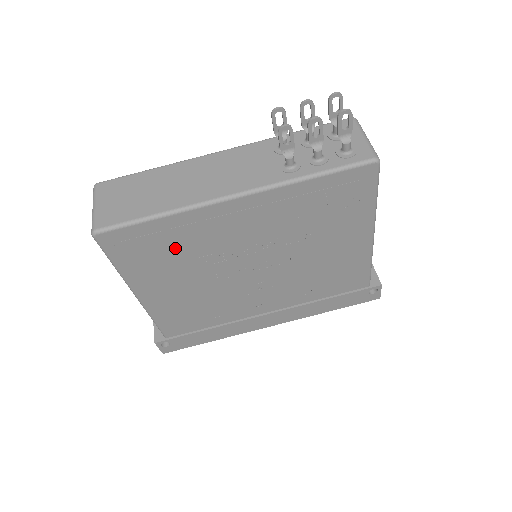
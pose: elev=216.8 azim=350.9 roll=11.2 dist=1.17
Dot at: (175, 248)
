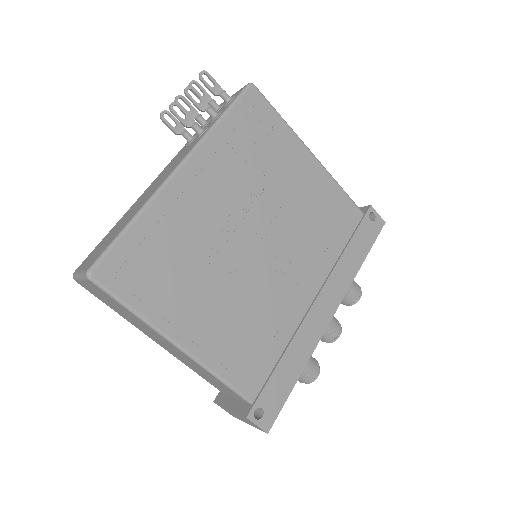
Dot at: (171, 253)
